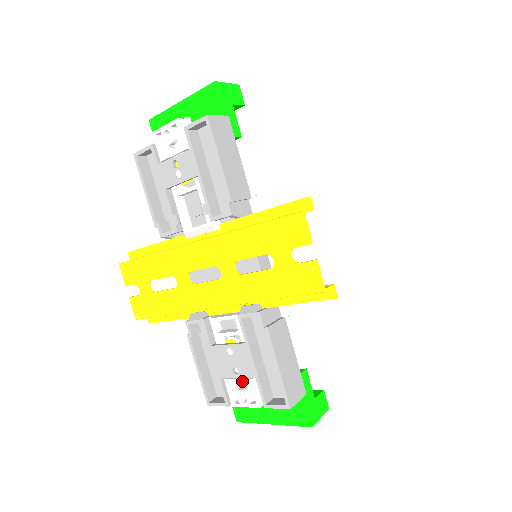
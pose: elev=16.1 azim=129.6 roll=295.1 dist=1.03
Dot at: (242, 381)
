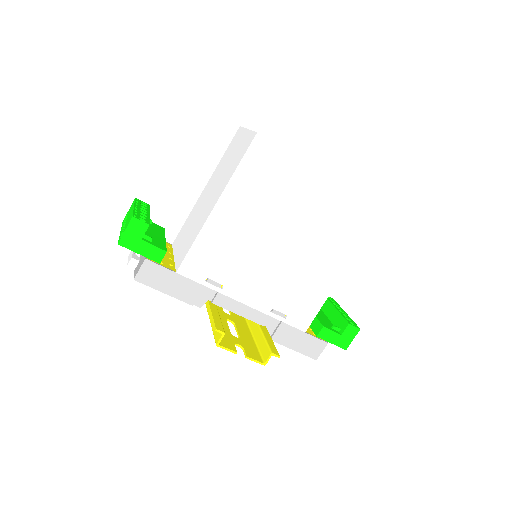
Dot at: occluded
